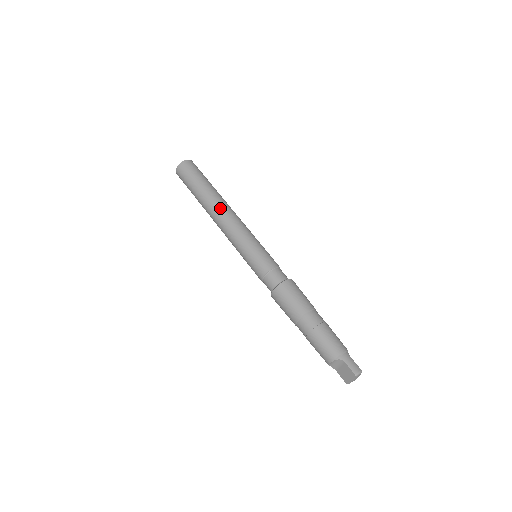
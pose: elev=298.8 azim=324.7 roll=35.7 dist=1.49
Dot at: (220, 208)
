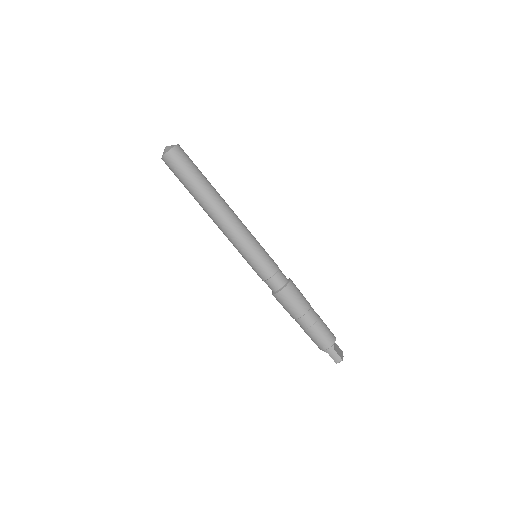
Dot at: (212, 216)
